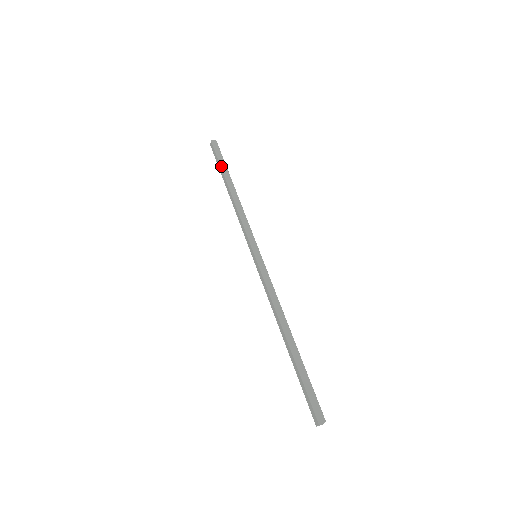
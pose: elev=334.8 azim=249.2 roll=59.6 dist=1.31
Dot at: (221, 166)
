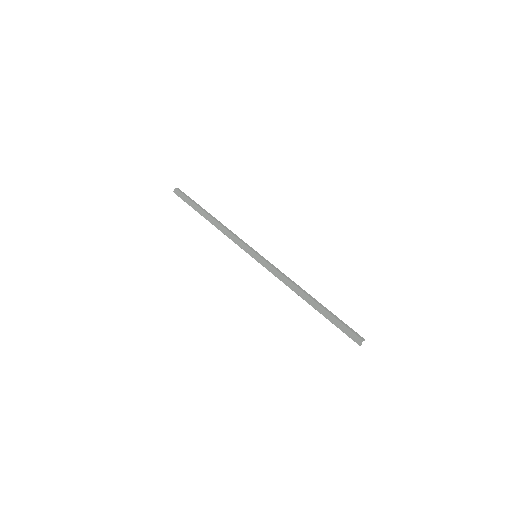
Dot at: (194, 203)
